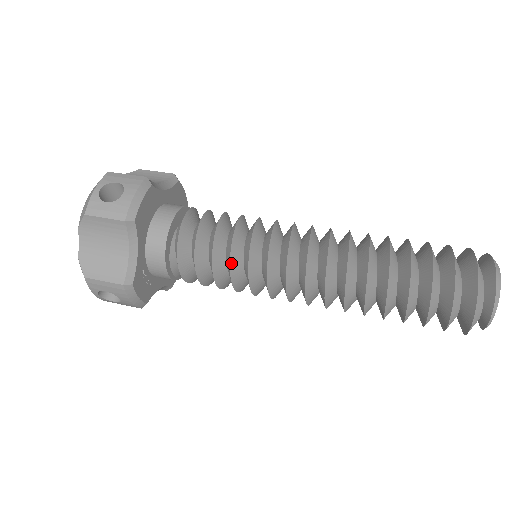
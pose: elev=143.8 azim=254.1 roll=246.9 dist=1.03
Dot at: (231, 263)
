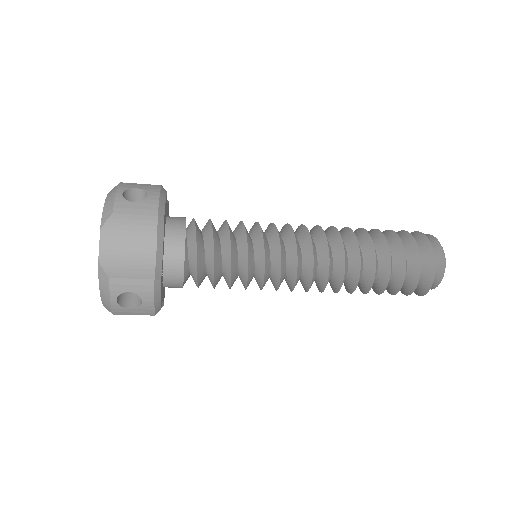
Dot at: (248, 254)
